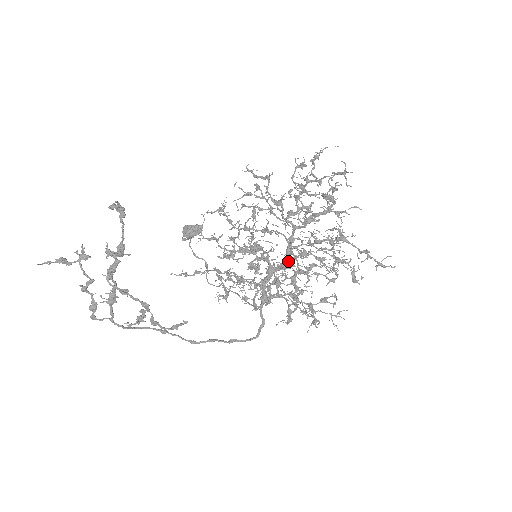
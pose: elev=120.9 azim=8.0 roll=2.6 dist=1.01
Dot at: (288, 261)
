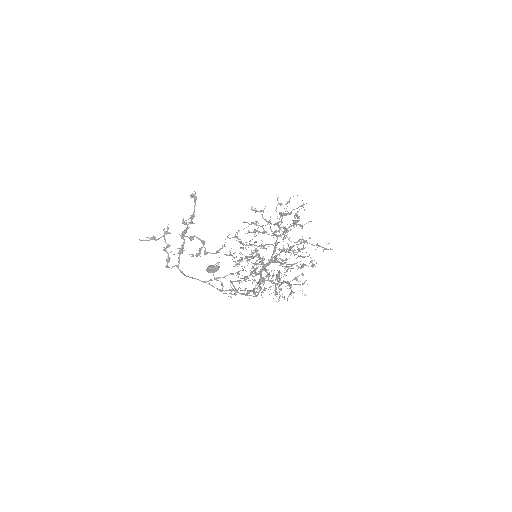
Dot at: (274, 259)
